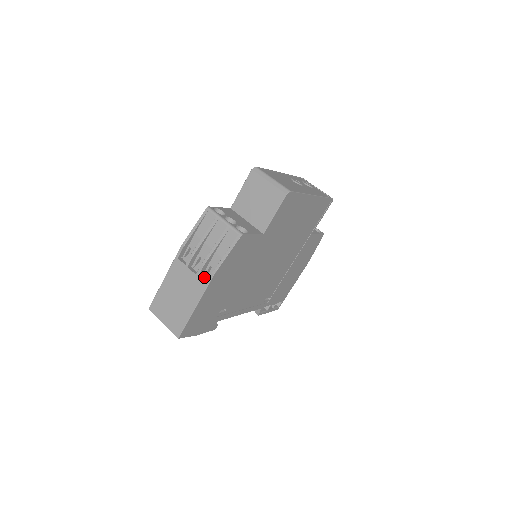
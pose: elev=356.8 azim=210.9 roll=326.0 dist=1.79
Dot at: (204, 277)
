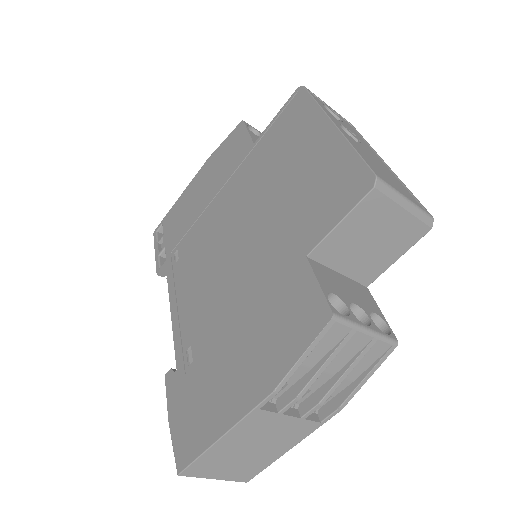
Dot at: occluded
